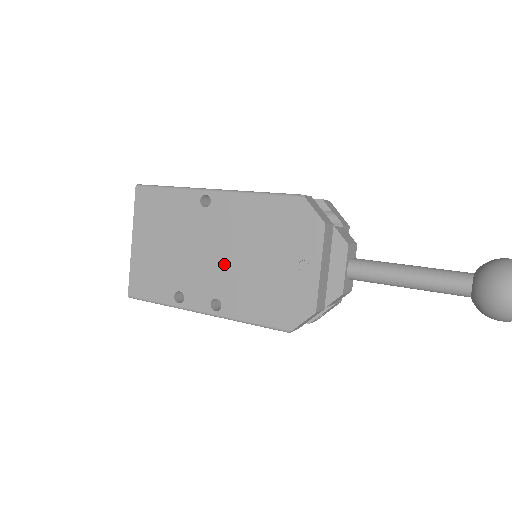
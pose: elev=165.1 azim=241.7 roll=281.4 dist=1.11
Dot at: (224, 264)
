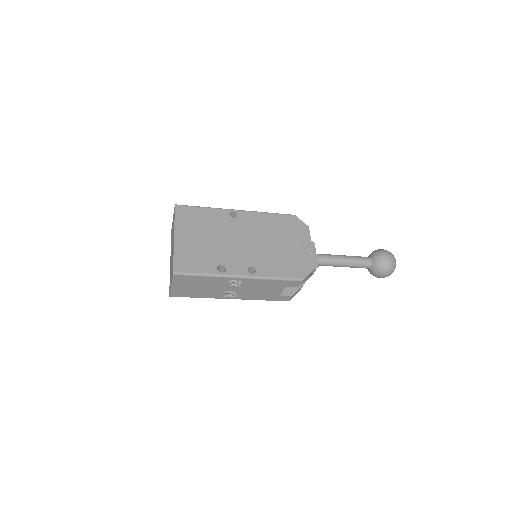
Dot at: (253, 247)
